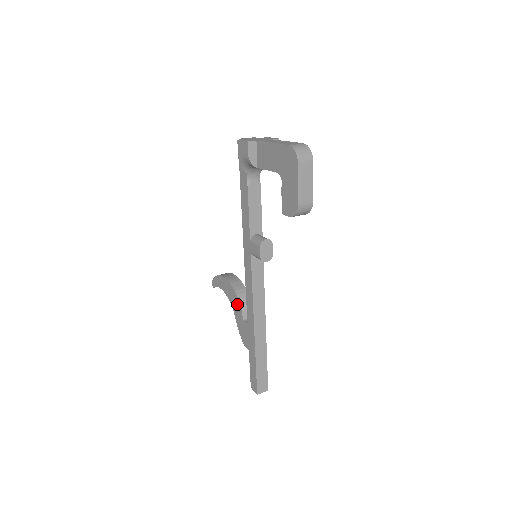
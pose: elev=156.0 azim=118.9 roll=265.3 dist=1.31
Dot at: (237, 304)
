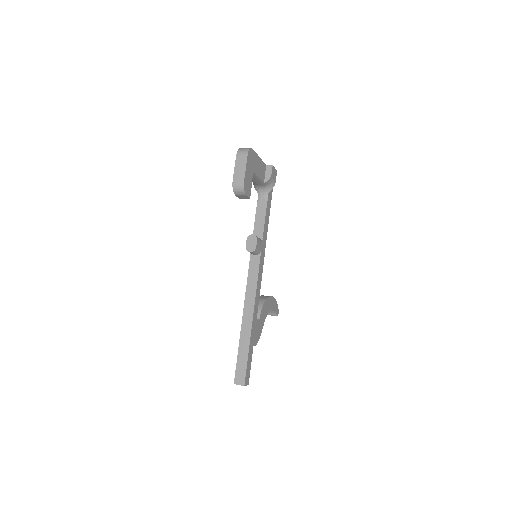
Dot at: occluded
